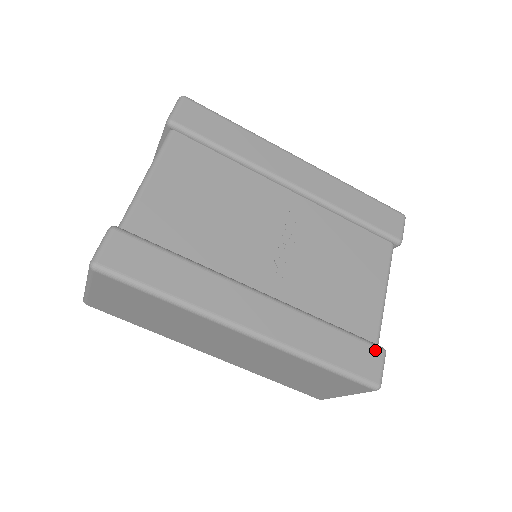
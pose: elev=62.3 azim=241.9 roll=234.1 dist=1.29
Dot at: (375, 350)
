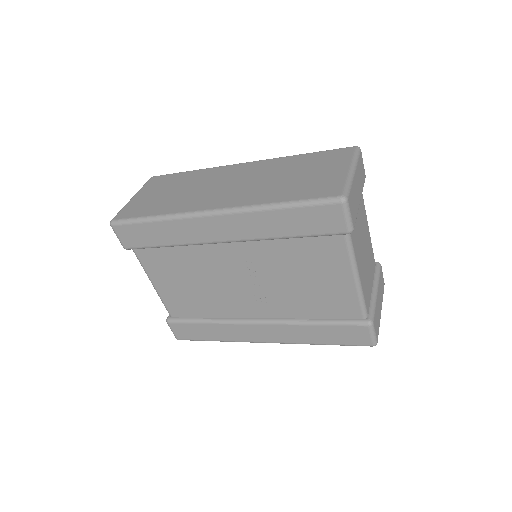
Dot at: (360, 328)
